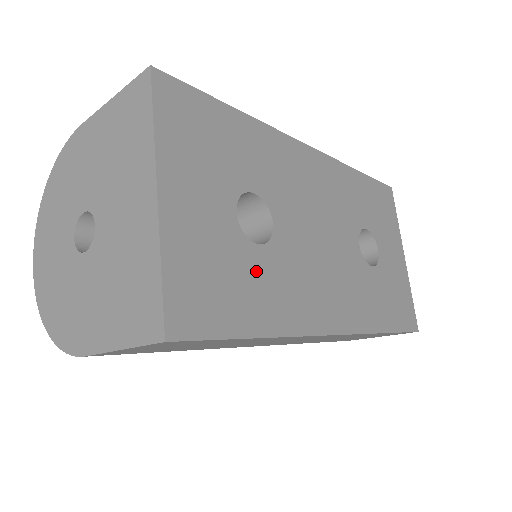
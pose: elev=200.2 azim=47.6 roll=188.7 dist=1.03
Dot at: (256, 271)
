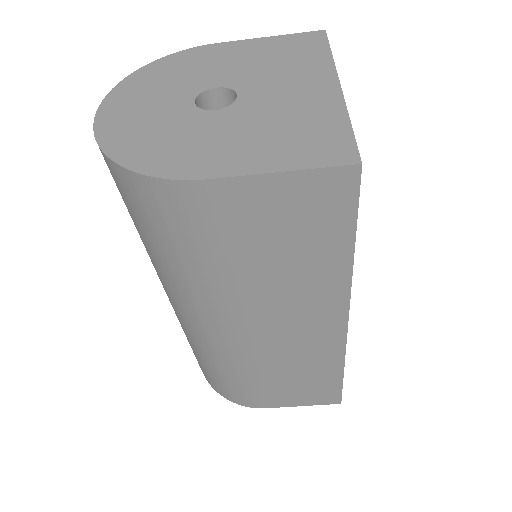
Dot at: occluded
